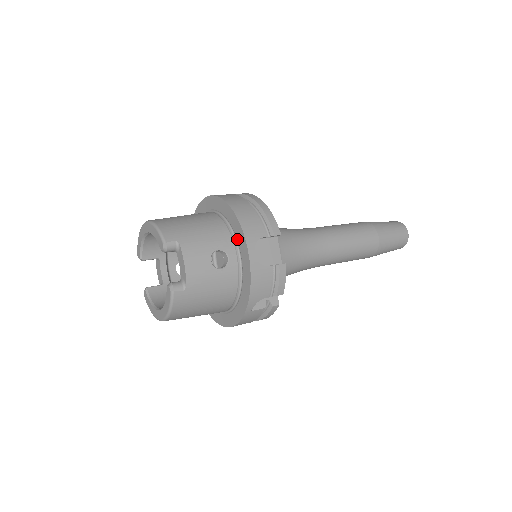
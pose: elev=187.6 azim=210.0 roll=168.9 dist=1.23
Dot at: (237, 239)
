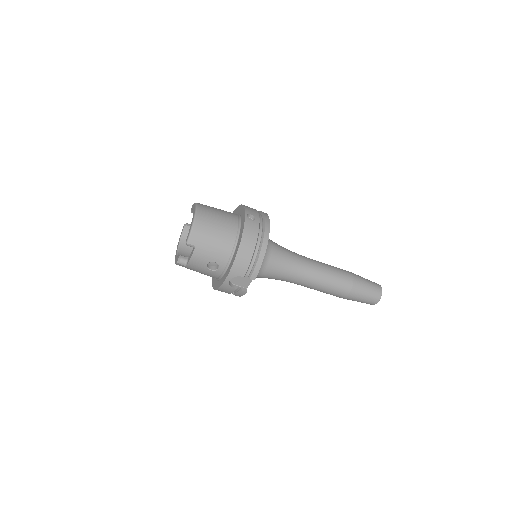
Dot at: (230, 264)
